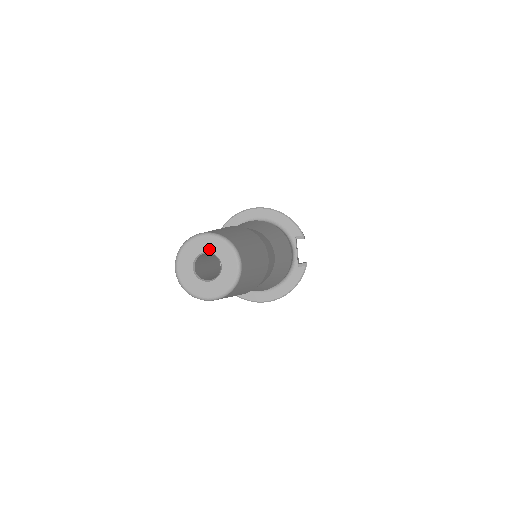
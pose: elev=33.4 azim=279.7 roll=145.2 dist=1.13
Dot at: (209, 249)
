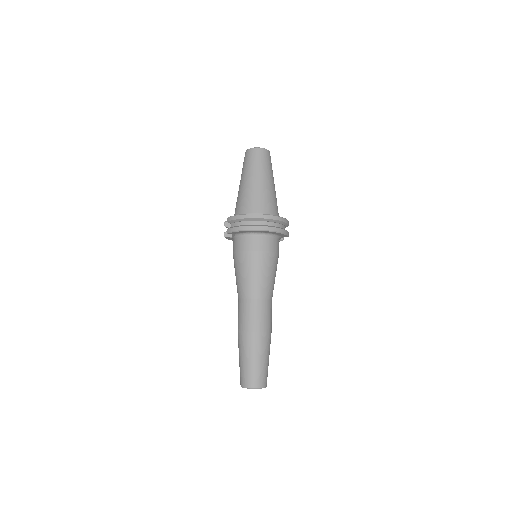
Dot at: occluded
